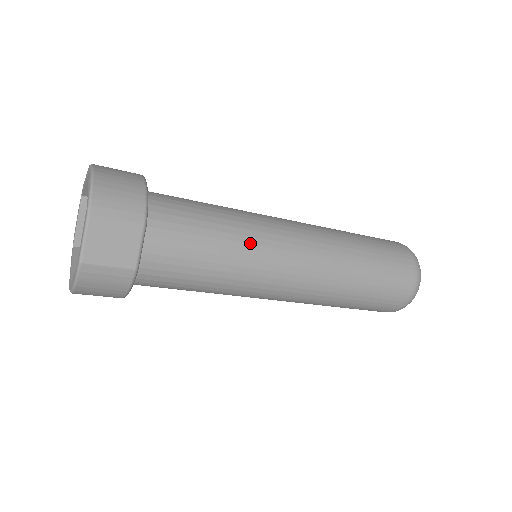
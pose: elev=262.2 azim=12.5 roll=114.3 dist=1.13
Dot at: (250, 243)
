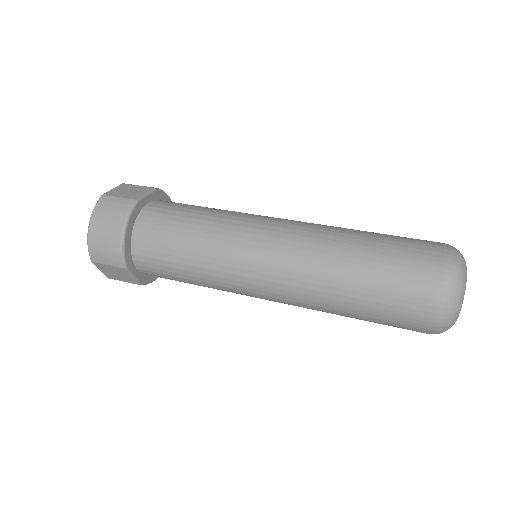
Dot at: (215, 275)
